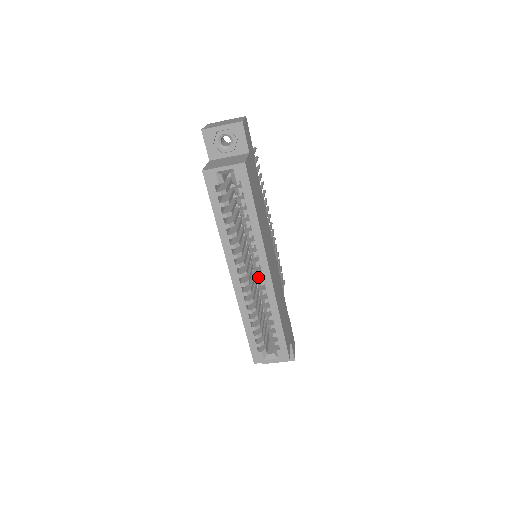
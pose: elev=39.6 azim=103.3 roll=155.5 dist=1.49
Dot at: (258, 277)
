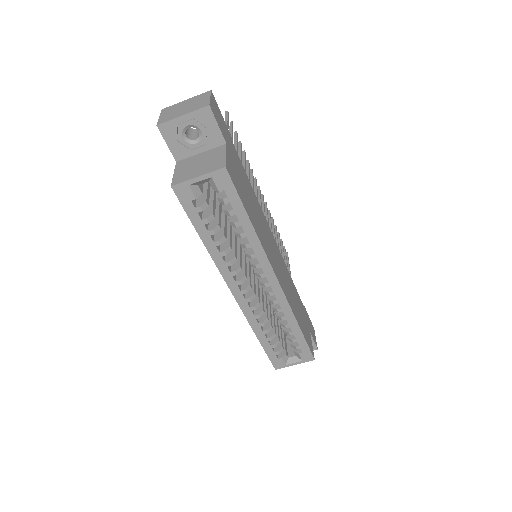
Dot at: (265, 287)
